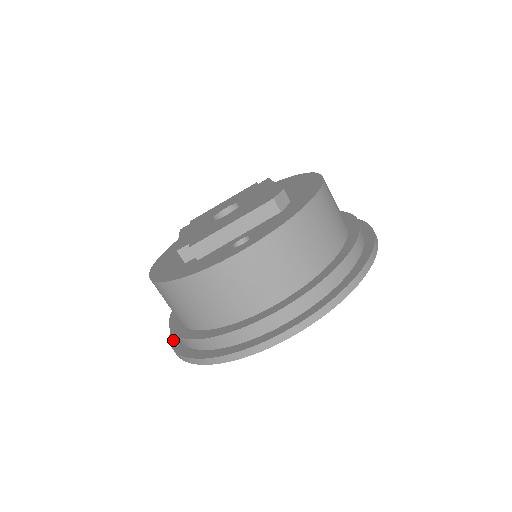
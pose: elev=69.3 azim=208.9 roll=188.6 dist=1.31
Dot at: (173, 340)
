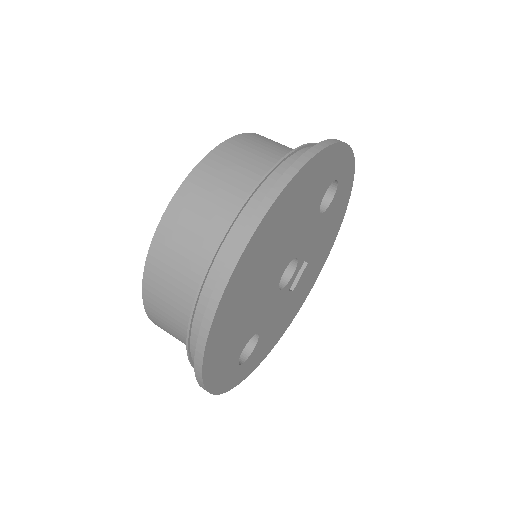
Dot at: (245, 230)
